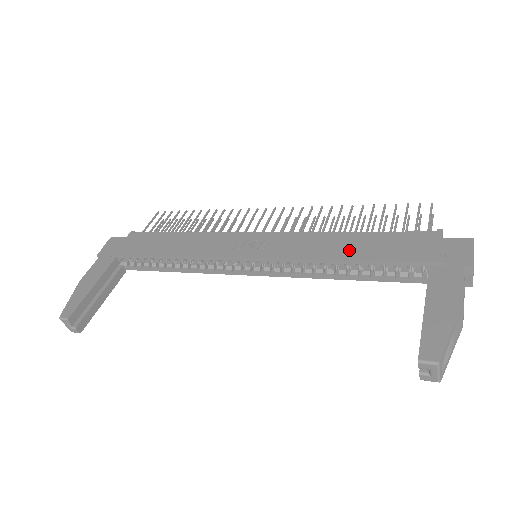
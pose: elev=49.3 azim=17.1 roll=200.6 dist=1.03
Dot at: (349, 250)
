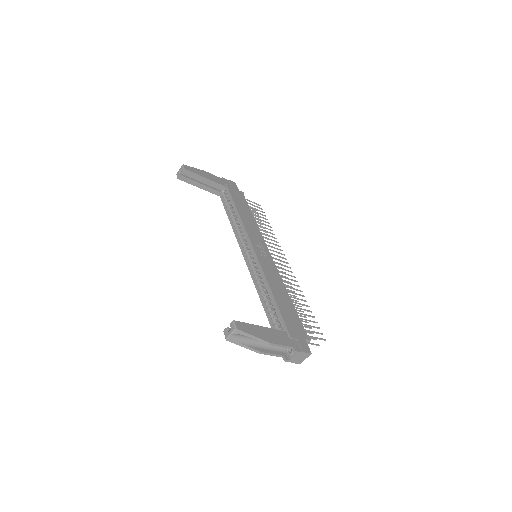
Dot at: (279, 295)
